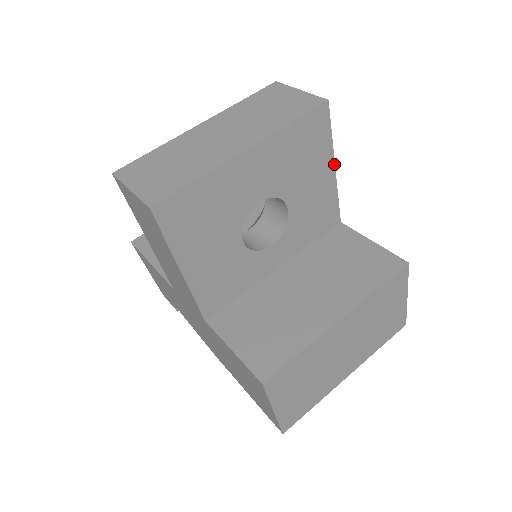
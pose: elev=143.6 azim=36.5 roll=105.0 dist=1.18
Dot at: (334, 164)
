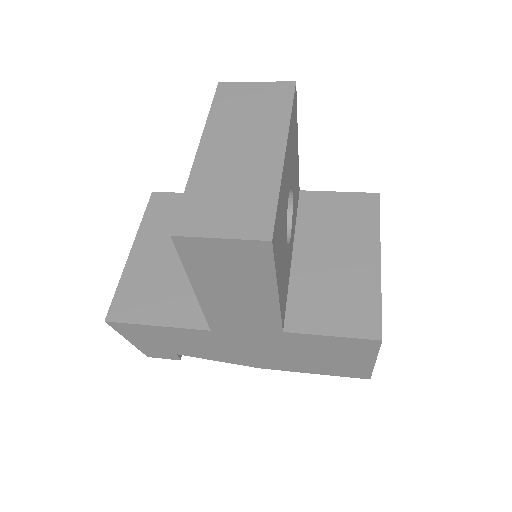
Dot at: (297, 139)
